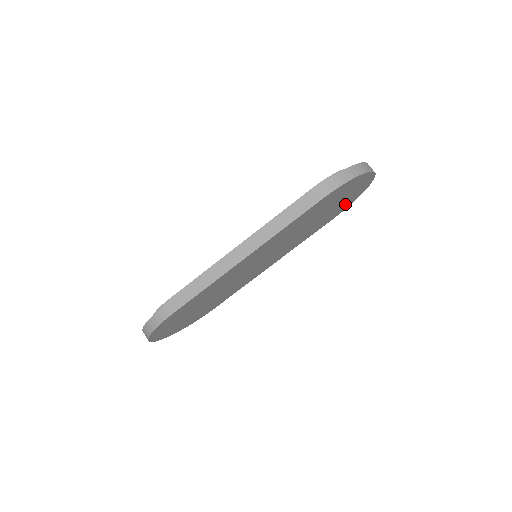
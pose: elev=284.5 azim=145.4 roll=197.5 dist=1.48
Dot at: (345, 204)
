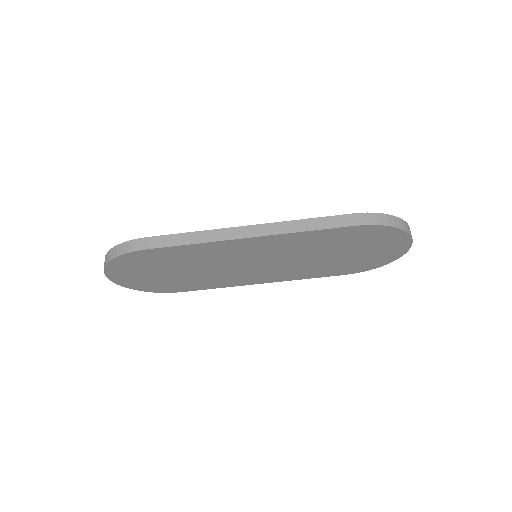
Dot at: (365, 263)
